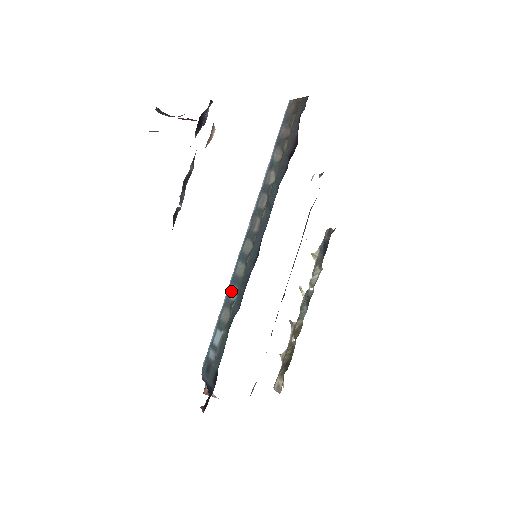
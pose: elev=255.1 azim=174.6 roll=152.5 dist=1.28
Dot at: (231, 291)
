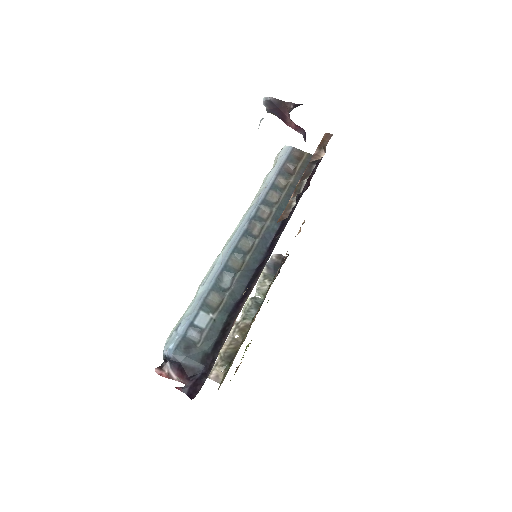
Dot at: (221, 278)
